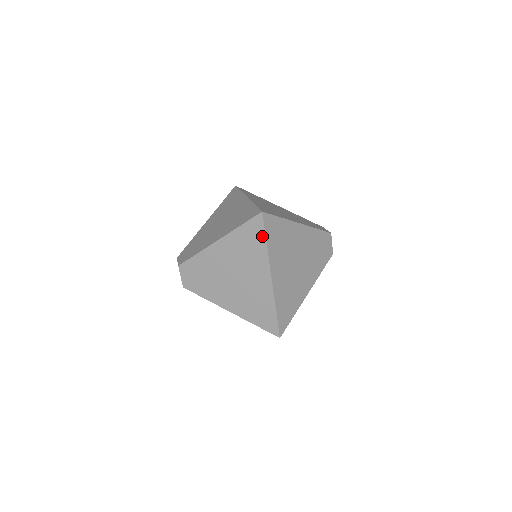
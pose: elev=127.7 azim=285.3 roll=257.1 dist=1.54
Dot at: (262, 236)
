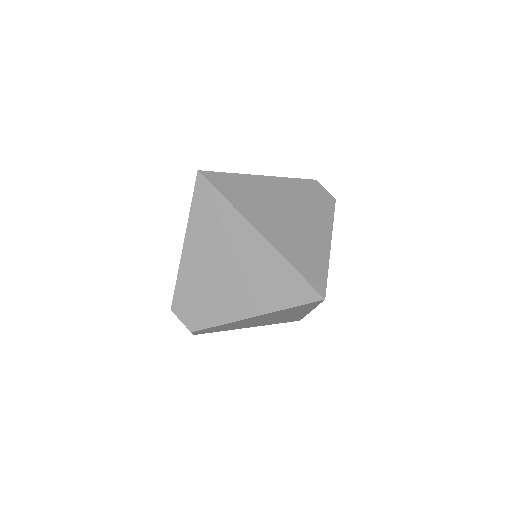
Dot at: (315, 305)
